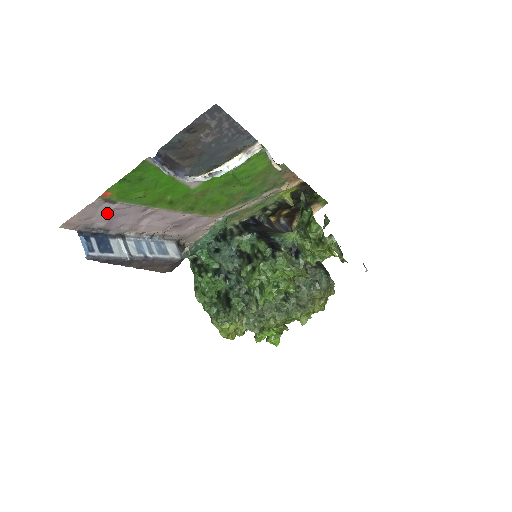
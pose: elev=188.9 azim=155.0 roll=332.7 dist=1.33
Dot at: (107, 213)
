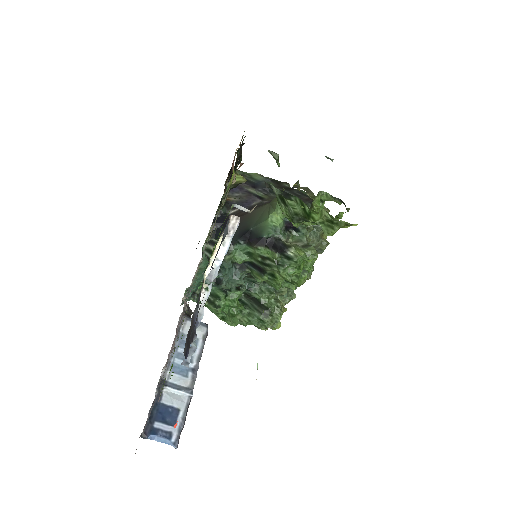
Dot at: occluded
